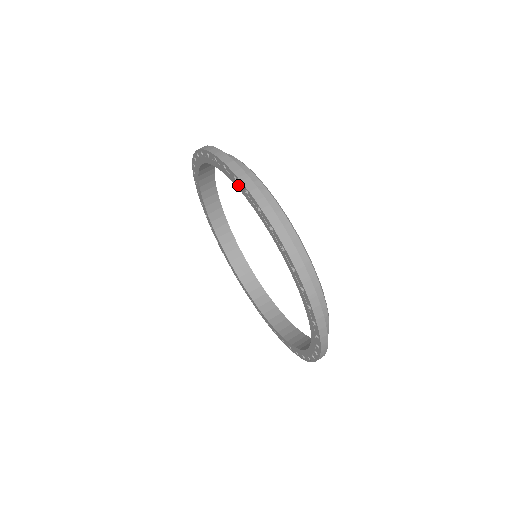
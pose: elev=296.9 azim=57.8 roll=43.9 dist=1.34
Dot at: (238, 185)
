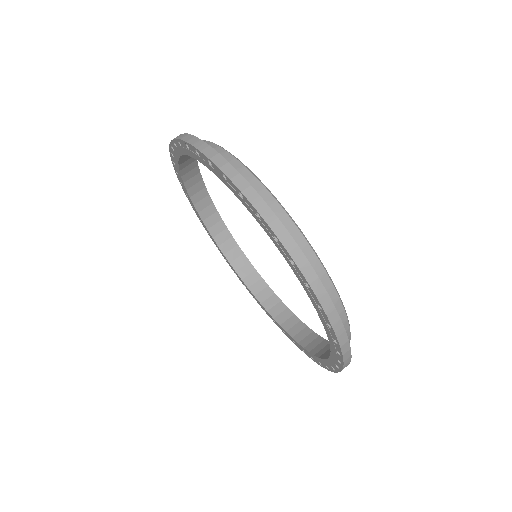
Dot at: (184, 150)
